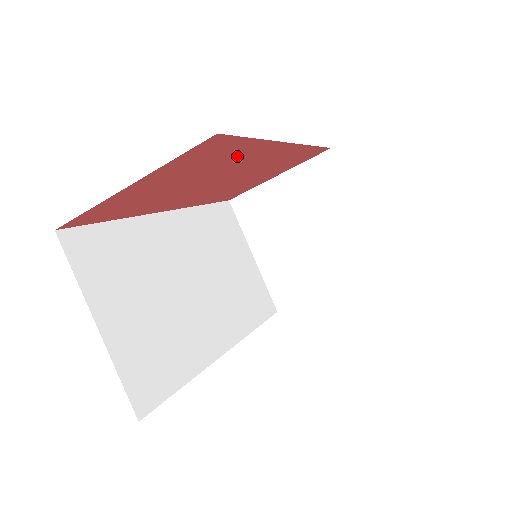
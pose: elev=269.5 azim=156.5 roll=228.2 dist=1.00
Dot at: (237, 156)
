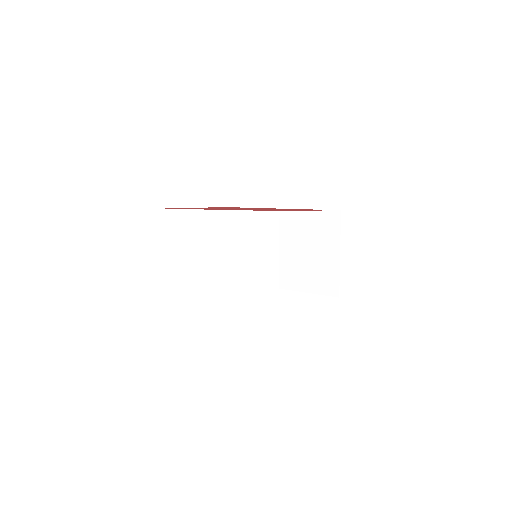
Dot at: (252, 208)
